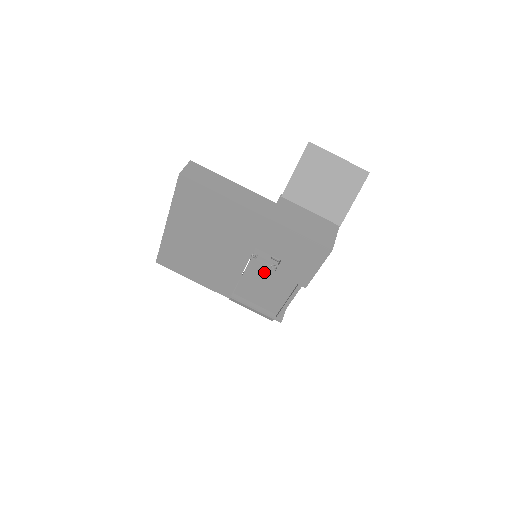
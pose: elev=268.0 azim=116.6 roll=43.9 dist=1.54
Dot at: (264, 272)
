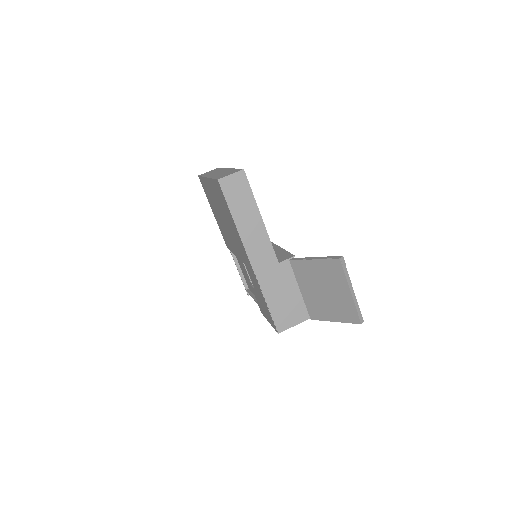
Dot at: occluded
